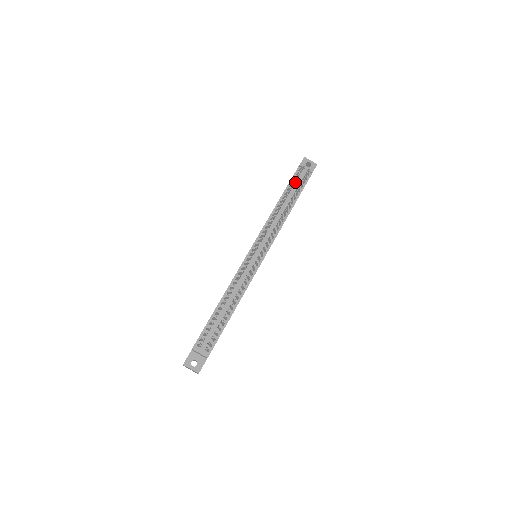
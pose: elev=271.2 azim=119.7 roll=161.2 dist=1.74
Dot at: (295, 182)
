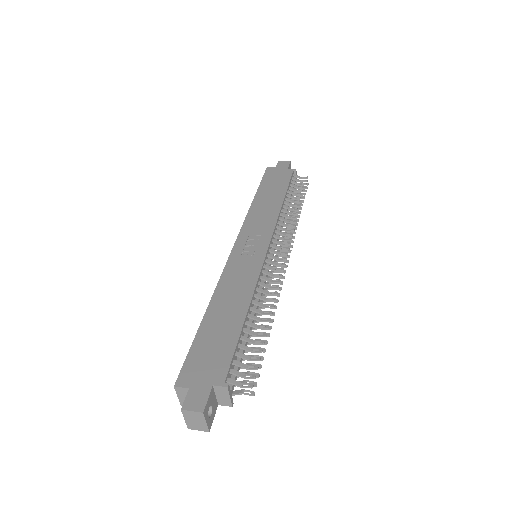
Dot at: occluded
